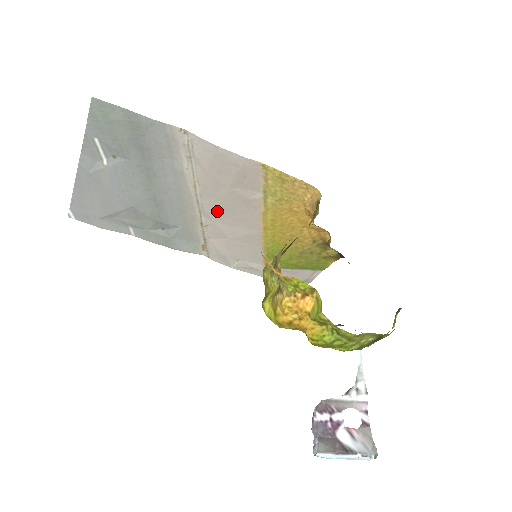
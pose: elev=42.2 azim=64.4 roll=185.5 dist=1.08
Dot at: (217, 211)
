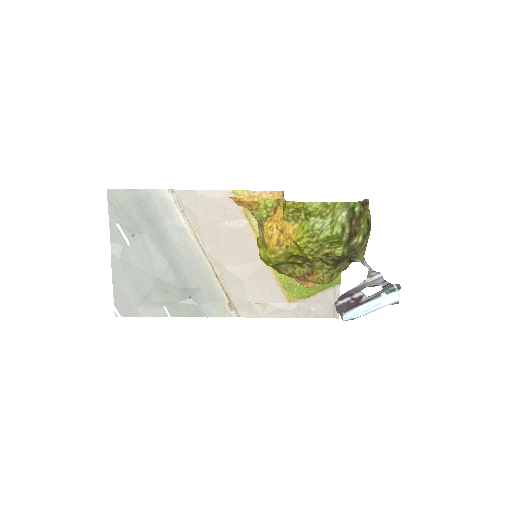
Dot at: (221, 254)
